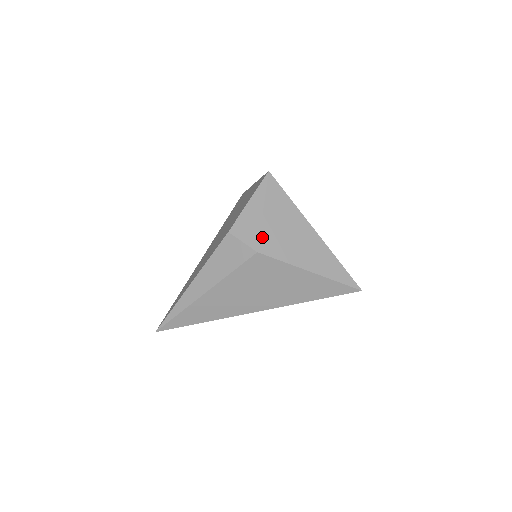
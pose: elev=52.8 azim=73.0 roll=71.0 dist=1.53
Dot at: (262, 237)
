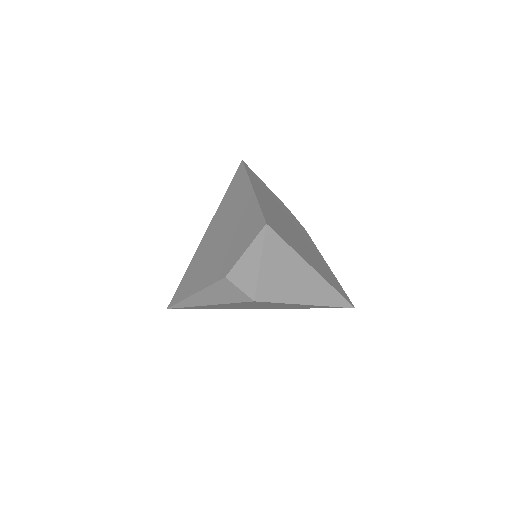
Dot at: (259, 288)
